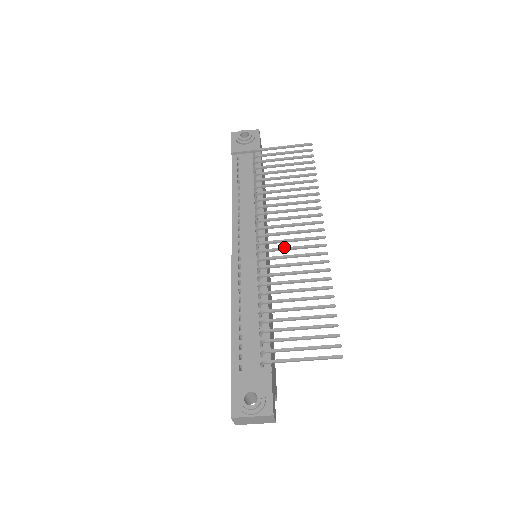
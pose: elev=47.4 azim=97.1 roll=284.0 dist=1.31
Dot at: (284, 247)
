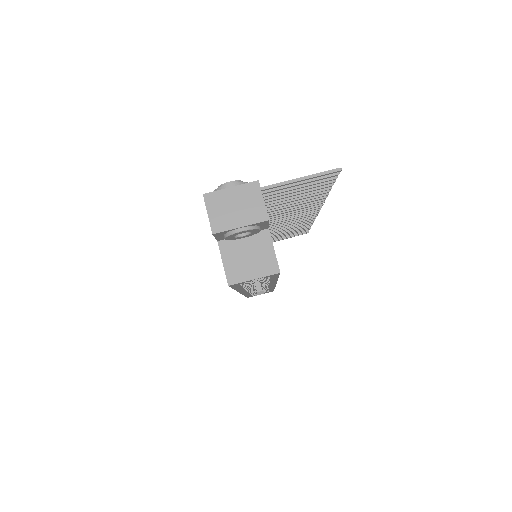
Dot at: occluded
